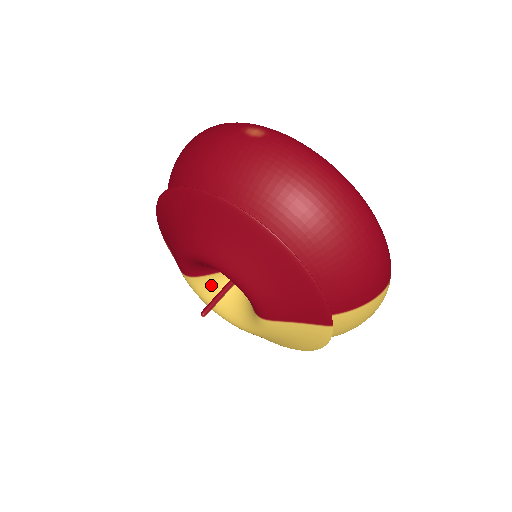
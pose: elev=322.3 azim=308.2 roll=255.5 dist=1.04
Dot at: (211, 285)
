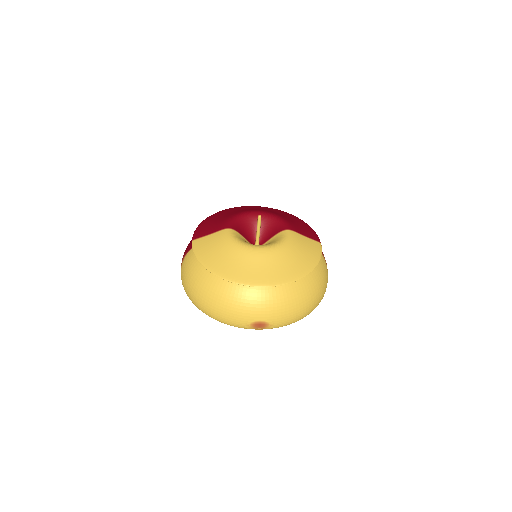
Dot at: (242, 239)
